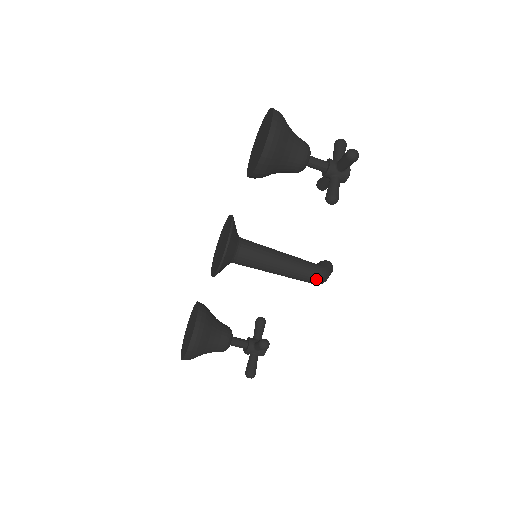
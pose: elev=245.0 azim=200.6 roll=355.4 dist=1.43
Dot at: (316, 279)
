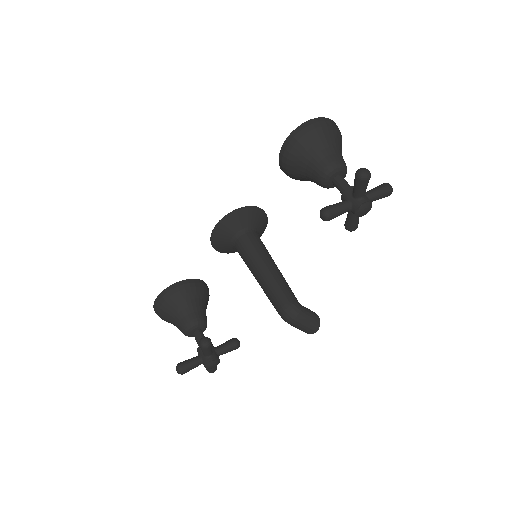
Dot at: (281, 307)
